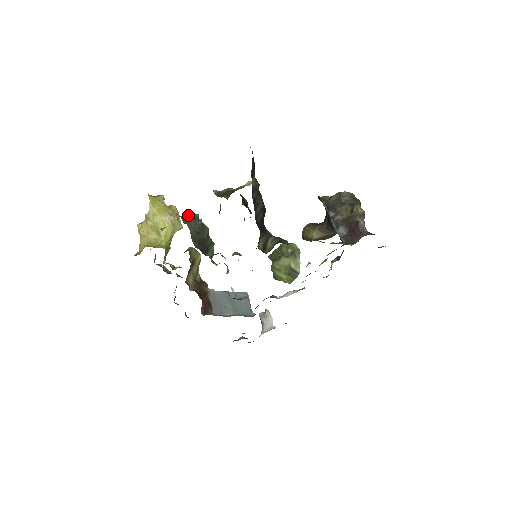
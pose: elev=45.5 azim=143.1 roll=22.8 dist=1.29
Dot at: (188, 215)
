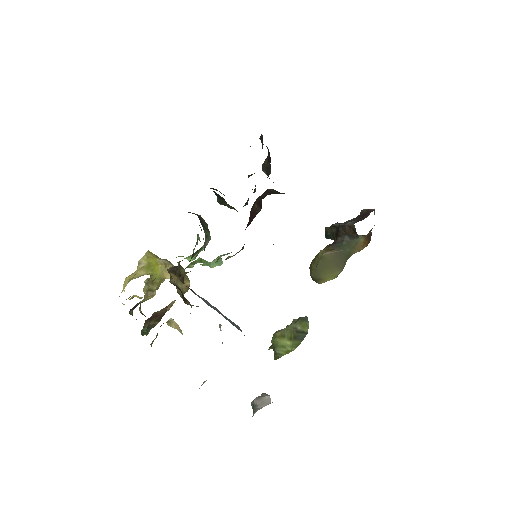
Dot at: occluded
